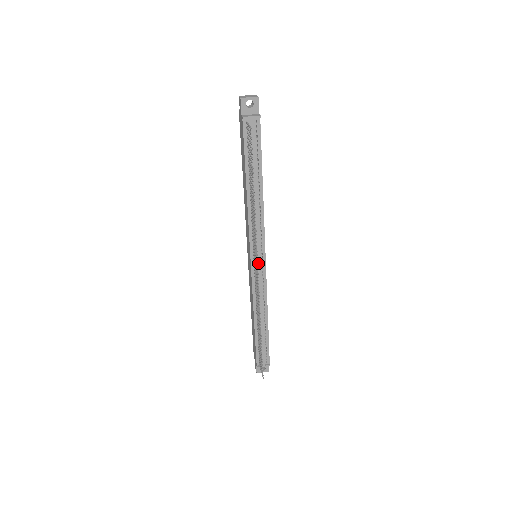
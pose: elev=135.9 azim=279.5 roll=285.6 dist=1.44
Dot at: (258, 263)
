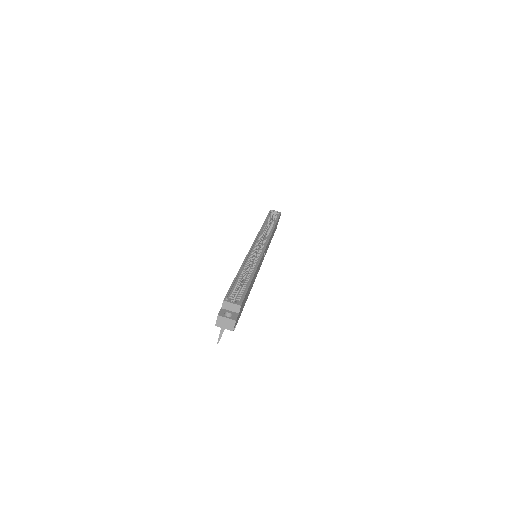
Dot at: occluded
